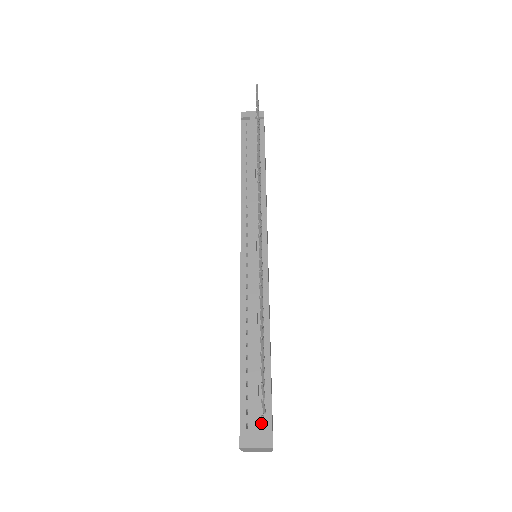
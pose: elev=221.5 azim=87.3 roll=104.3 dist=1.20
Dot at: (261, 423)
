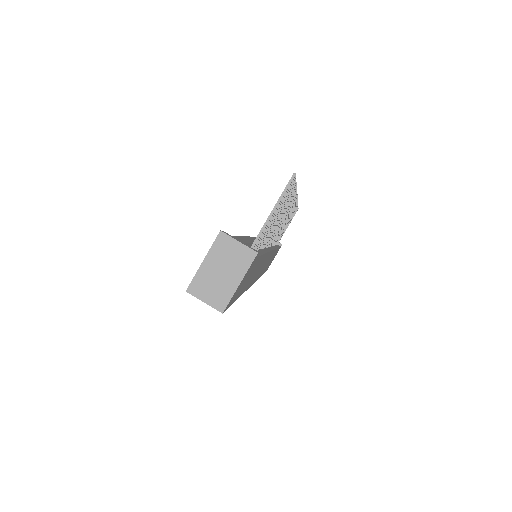
Dot at: occluded
